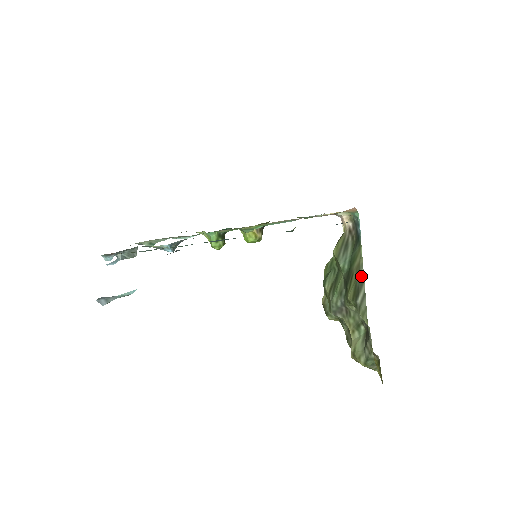
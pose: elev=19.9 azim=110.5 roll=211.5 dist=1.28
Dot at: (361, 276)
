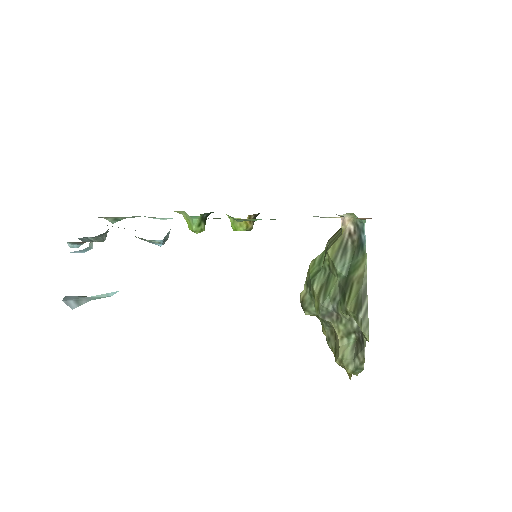
Dot at: (364, 288)
